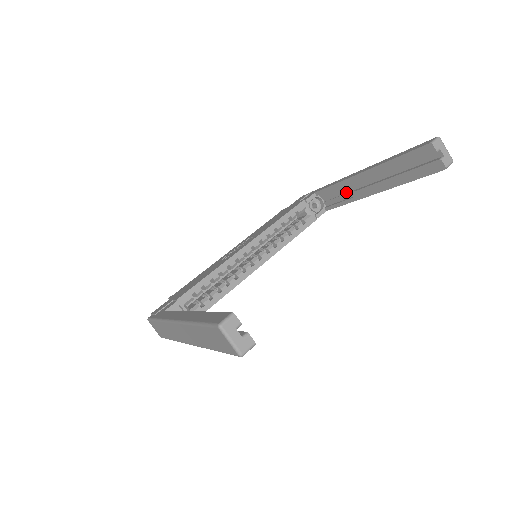
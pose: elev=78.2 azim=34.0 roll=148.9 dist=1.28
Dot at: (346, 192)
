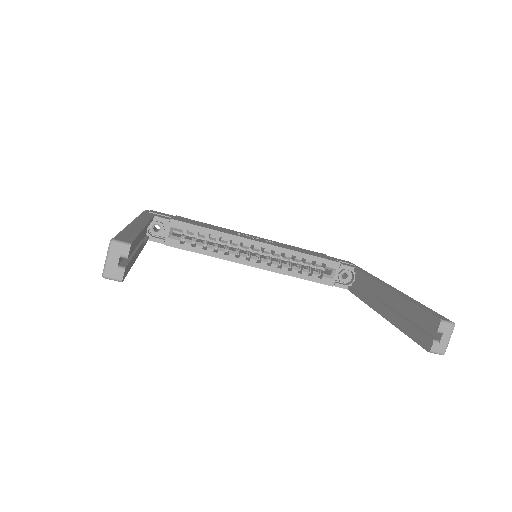
Dot at: (370, 291)
